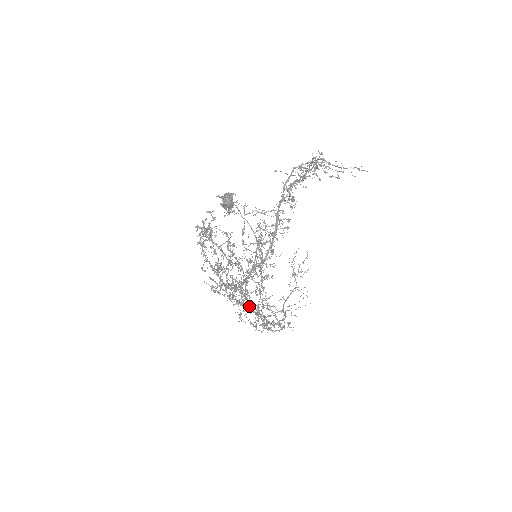
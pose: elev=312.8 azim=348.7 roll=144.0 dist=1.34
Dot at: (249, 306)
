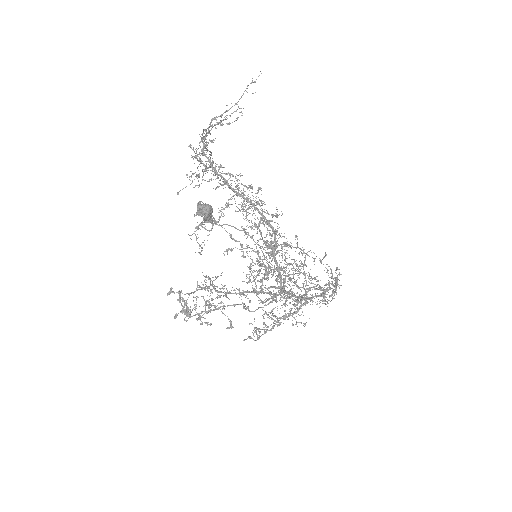
Dot at: (314, 277)
